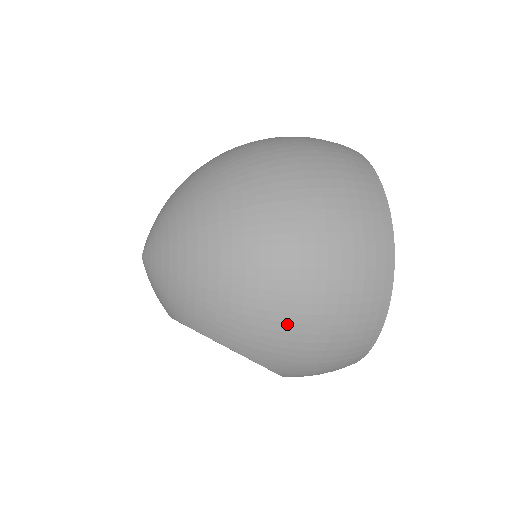
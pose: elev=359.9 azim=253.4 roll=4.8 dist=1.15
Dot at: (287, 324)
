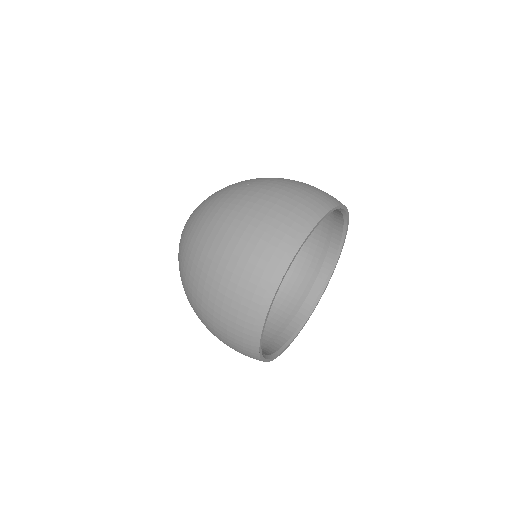
Dot at: occluded
